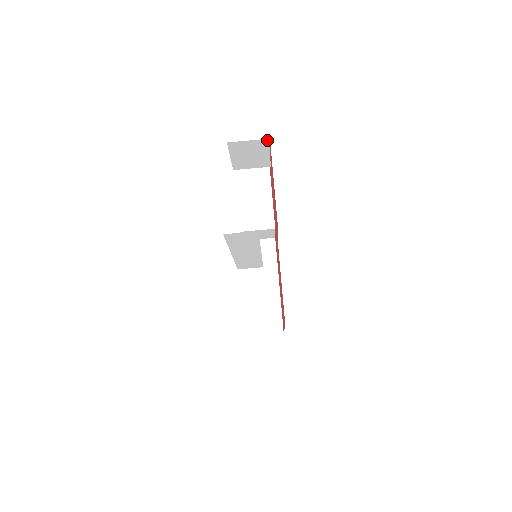
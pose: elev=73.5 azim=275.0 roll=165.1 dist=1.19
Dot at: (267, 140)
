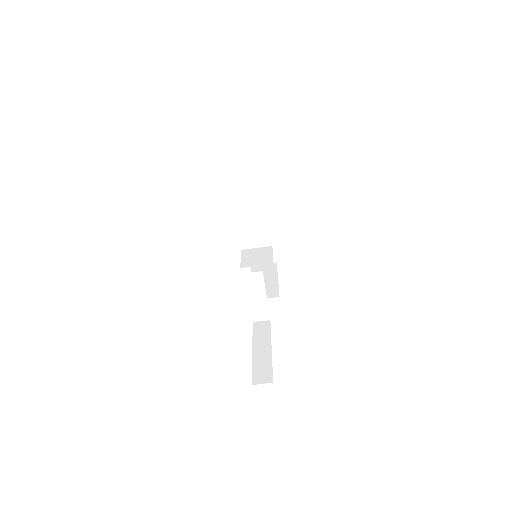
Dot at: occluded
